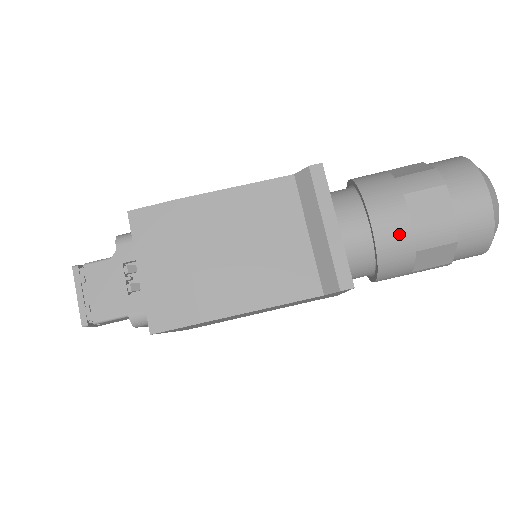
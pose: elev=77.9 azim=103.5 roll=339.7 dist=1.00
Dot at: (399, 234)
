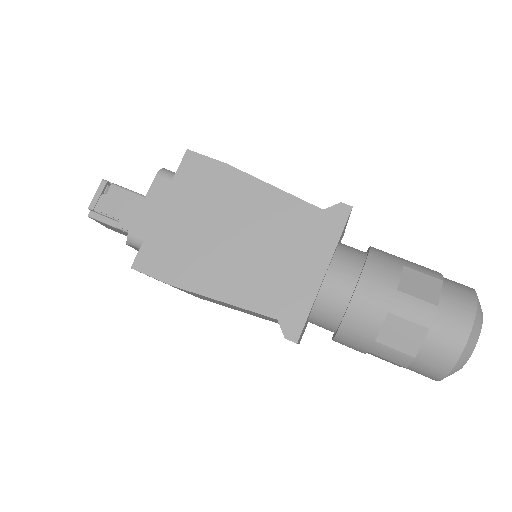
Dot at: (391, 254)
